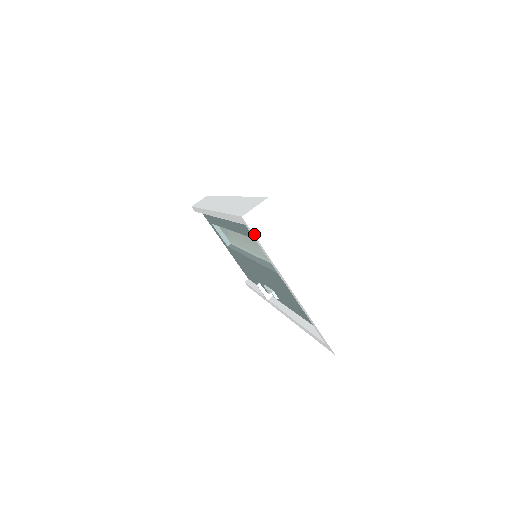
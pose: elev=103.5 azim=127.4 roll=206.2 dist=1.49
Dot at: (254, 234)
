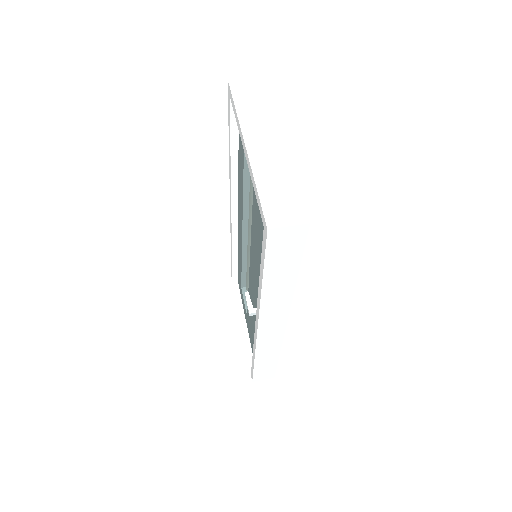
Dot at: (232, 93)
